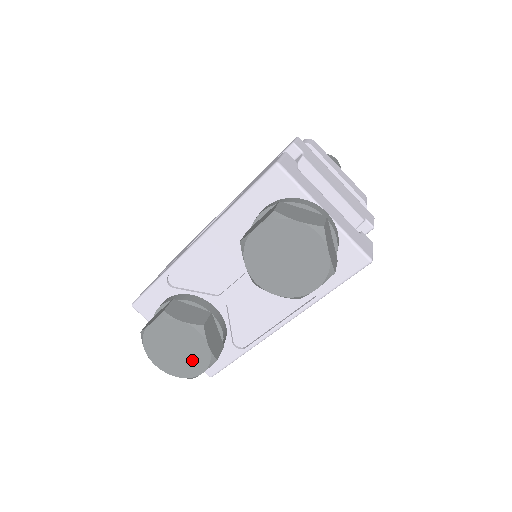
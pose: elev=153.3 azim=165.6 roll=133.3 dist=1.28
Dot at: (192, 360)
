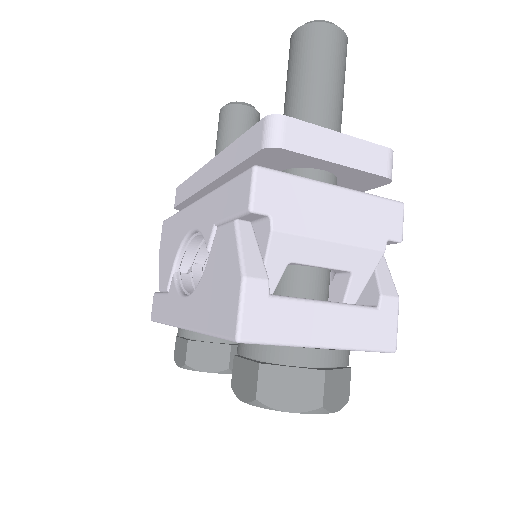
Dot at: occluded
